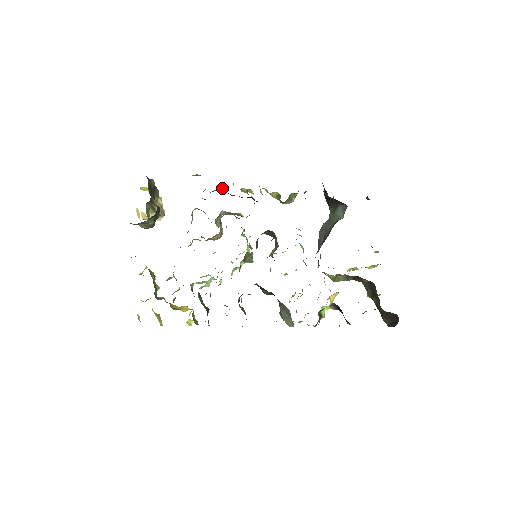
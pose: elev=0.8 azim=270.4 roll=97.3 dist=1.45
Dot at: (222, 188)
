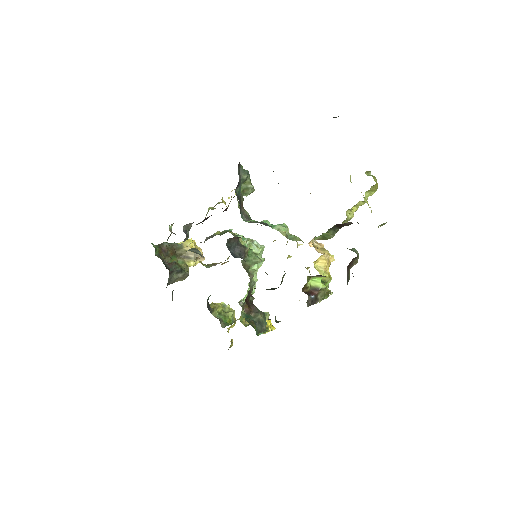
Dot at: (188, 224)
